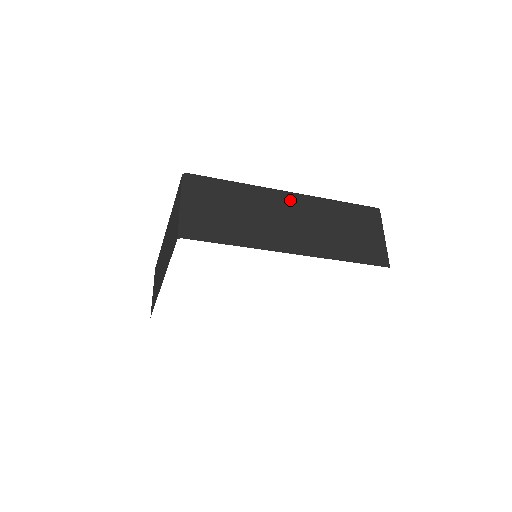
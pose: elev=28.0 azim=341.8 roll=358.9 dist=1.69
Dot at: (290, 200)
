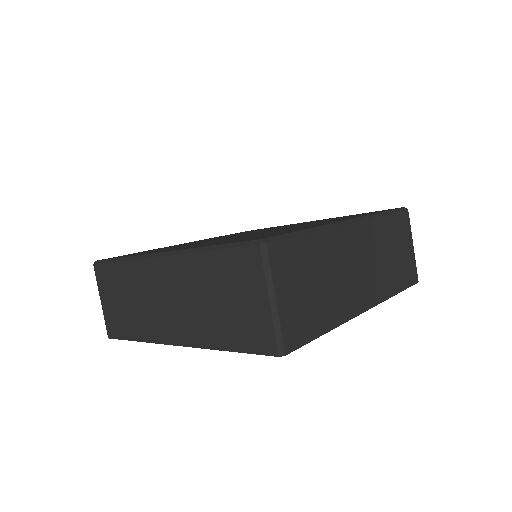
Dot at: (162, 269)
